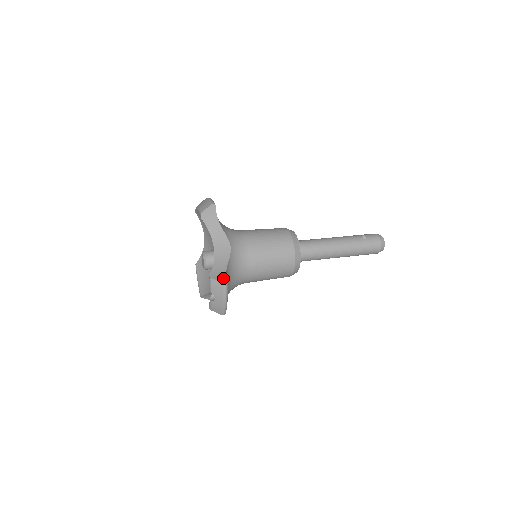
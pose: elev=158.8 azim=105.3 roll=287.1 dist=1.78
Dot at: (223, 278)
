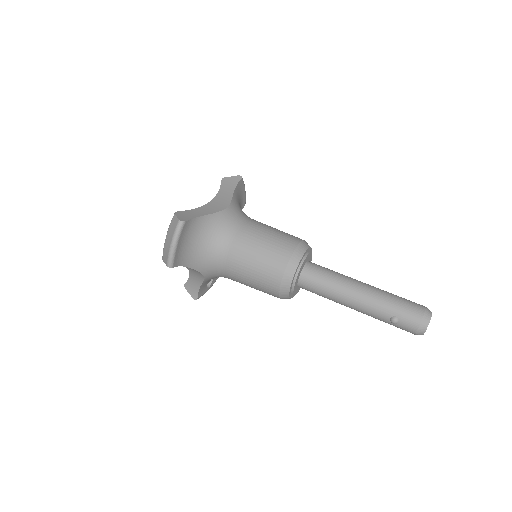
Dot at: (194, 294)
